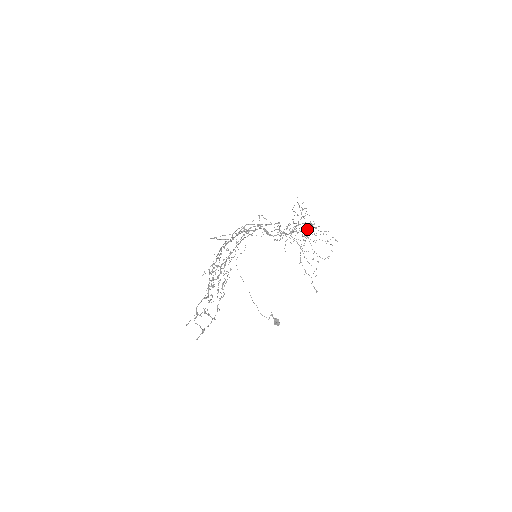
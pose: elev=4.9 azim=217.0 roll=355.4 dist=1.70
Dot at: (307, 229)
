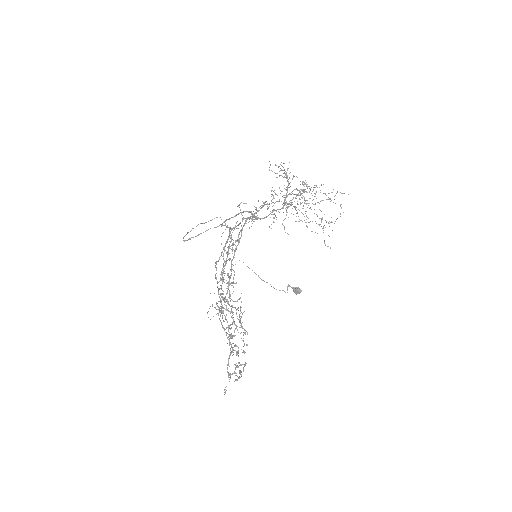
Dot at: (303, 196)
